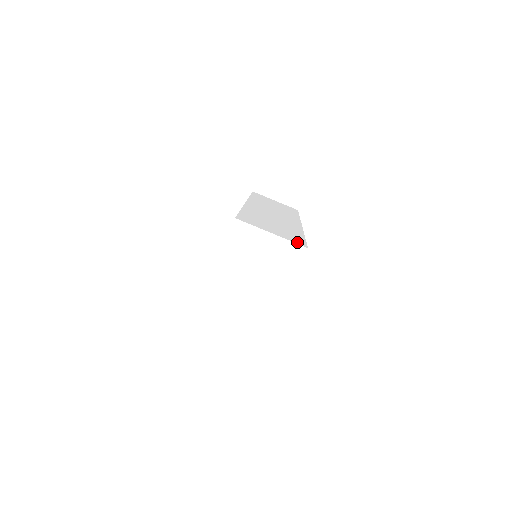
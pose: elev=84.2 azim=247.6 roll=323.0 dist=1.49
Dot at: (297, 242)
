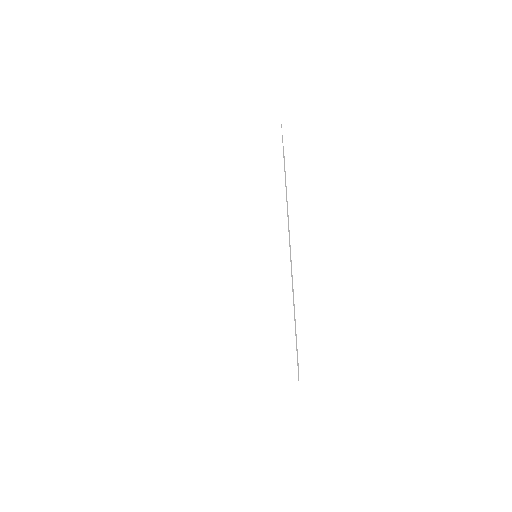
Dot at: (286, 382)
